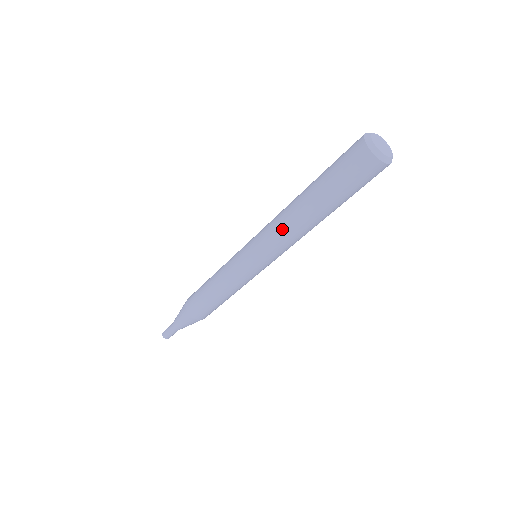
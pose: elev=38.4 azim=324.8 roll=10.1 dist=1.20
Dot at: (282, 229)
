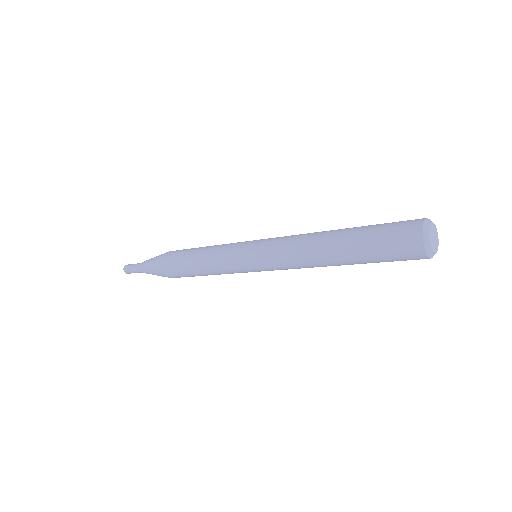
Dot at: (305, 267)
